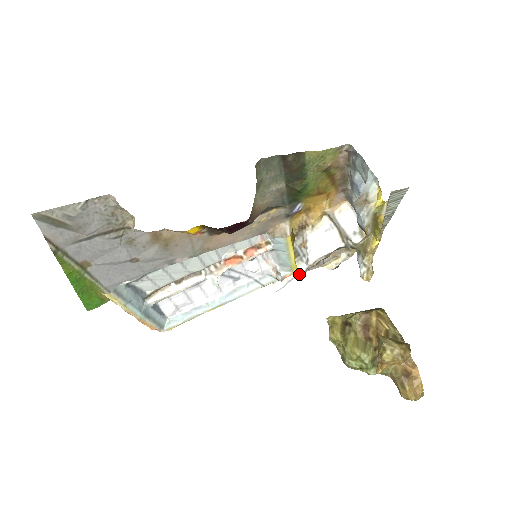
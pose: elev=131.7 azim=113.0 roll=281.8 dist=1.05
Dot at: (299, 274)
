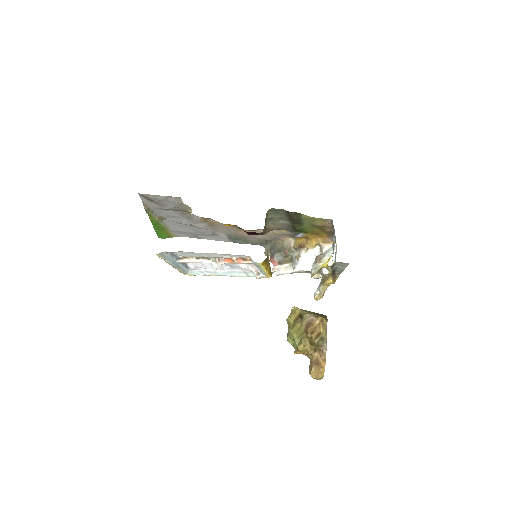
Dot at: (287, 273)
